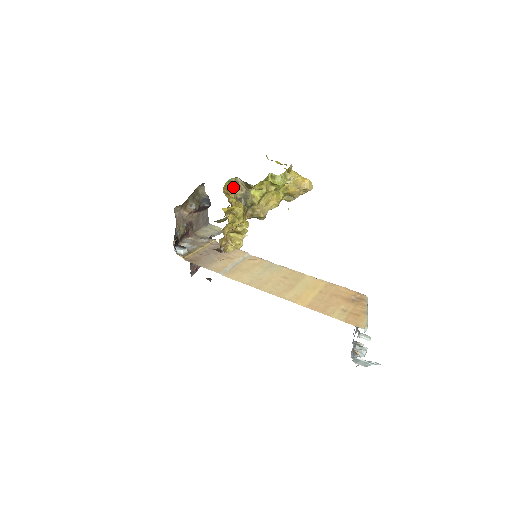
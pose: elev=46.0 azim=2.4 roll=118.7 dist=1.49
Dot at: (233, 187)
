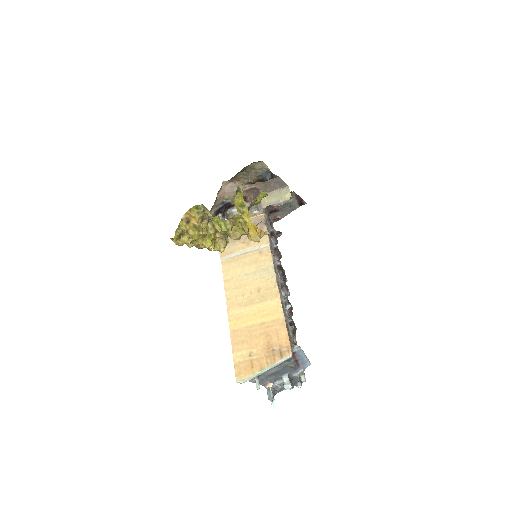
Dot at: (199, 212)
